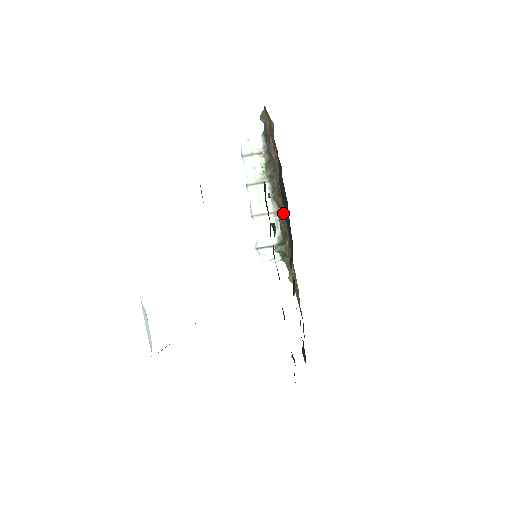
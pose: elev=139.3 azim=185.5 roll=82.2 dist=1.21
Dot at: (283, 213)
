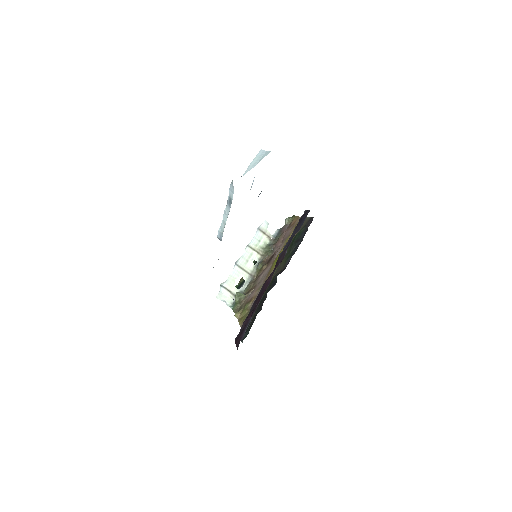
Dot at: (265, 271)
